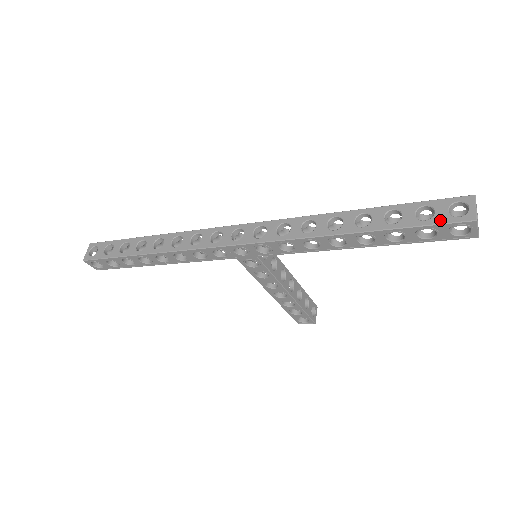
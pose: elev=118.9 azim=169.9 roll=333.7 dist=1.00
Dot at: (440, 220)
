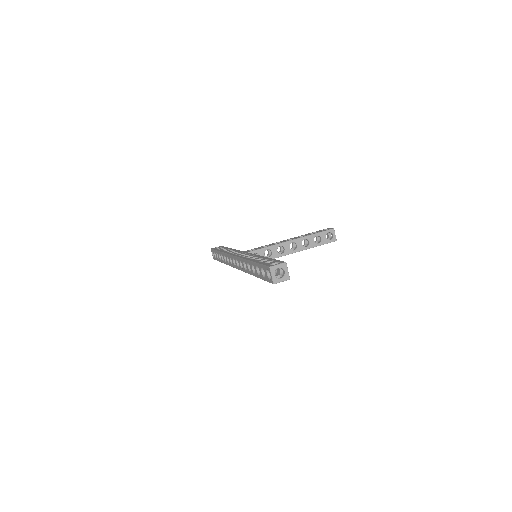
Dot at: (267, 280)
